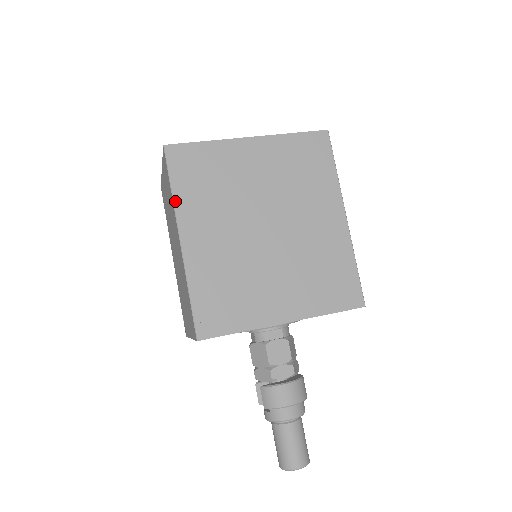
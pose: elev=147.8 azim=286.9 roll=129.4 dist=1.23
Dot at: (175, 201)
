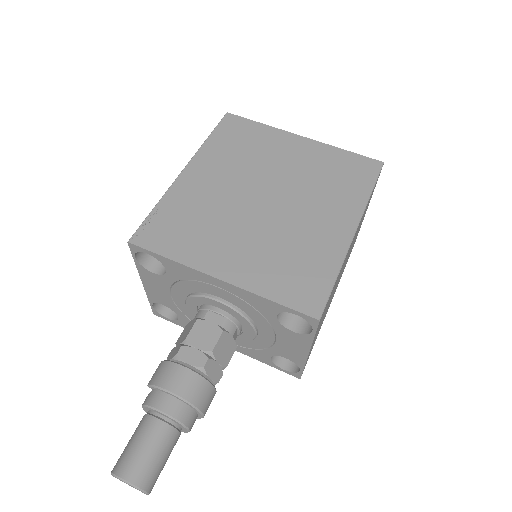
Dot at: (204, 145)
